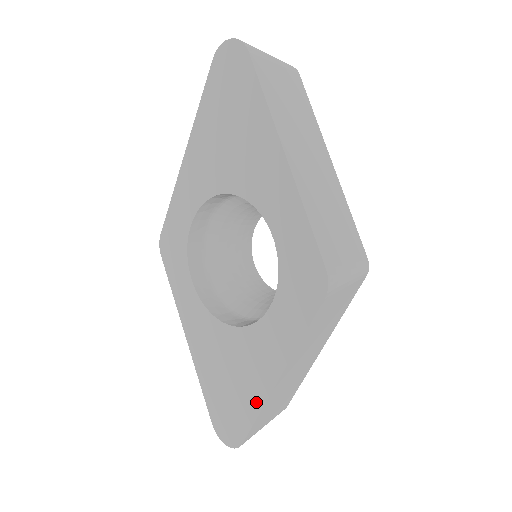
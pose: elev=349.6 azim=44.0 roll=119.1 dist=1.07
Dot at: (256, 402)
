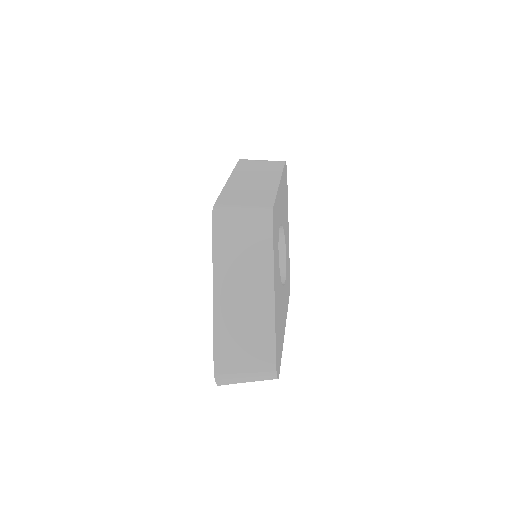
Dot at: occluded
